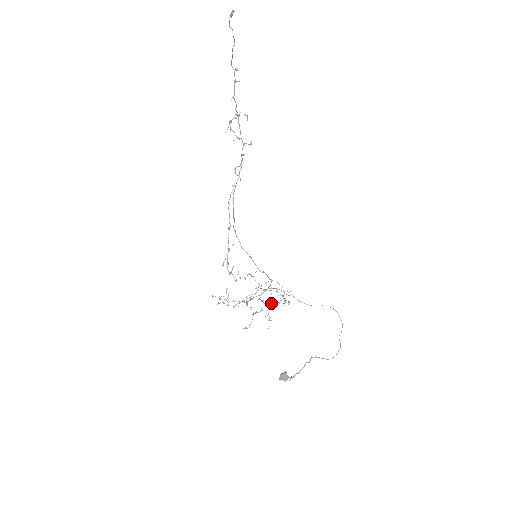
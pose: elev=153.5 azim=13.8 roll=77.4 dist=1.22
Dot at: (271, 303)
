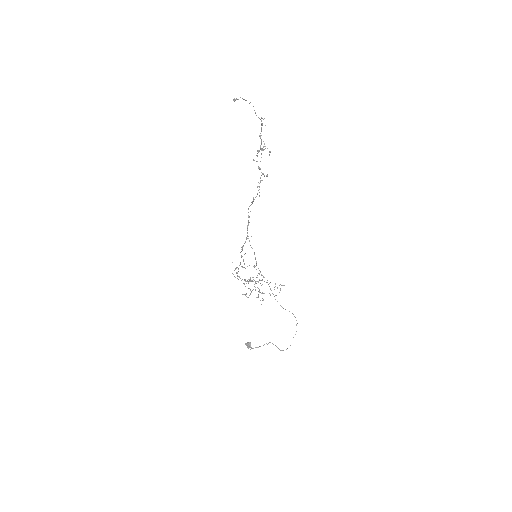
Dot at: occluded
